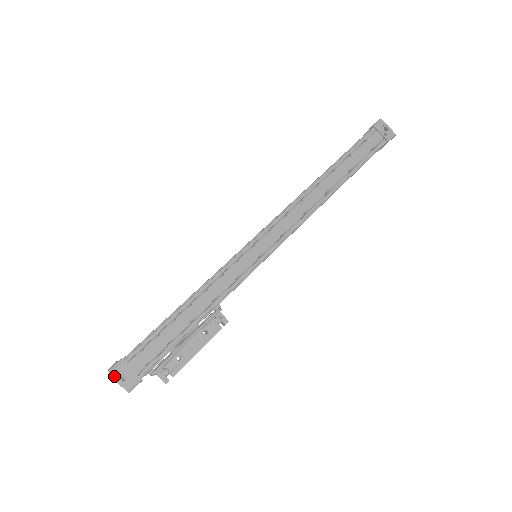
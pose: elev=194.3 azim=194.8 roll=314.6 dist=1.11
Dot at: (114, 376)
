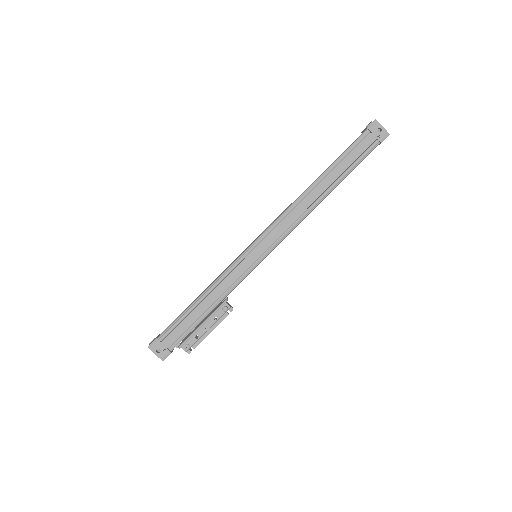
Dot at: (152, 350)
